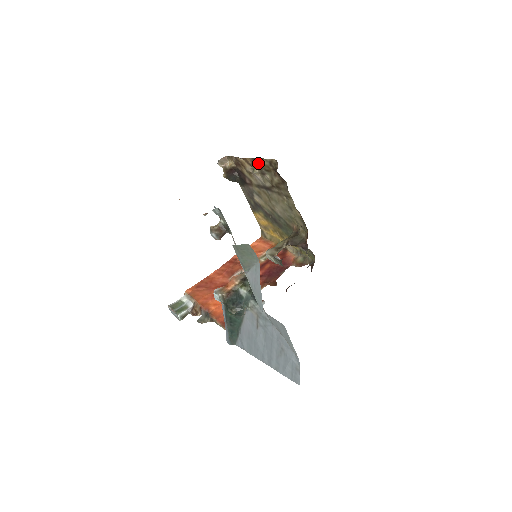
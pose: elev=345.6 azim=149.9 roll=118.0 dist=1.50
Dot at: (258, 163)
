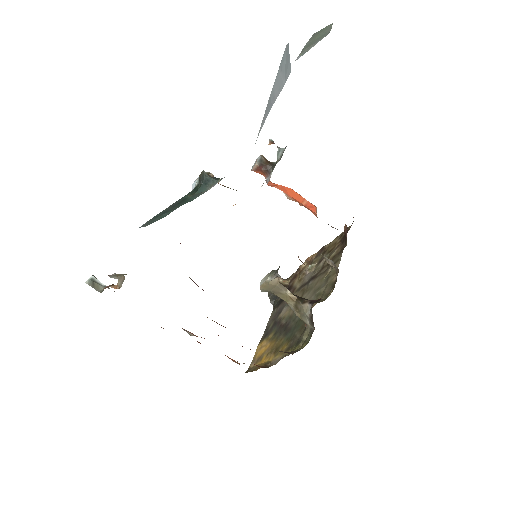
Dot at: (325, 249)
